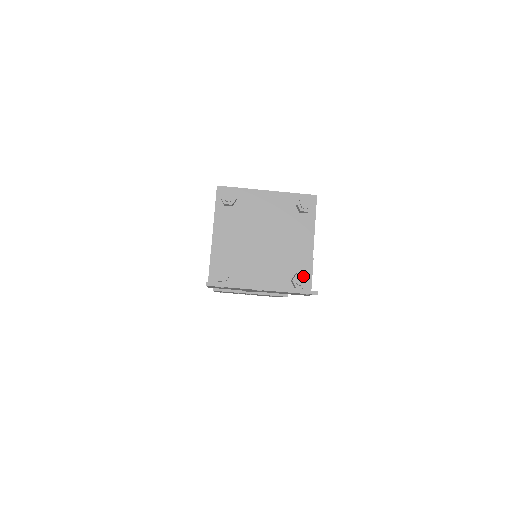
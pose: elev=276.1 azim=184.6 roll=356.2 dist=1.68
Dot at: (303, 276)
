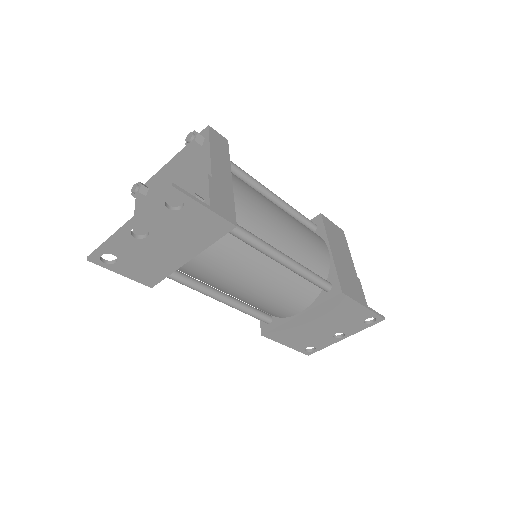
Dot at: occluded
